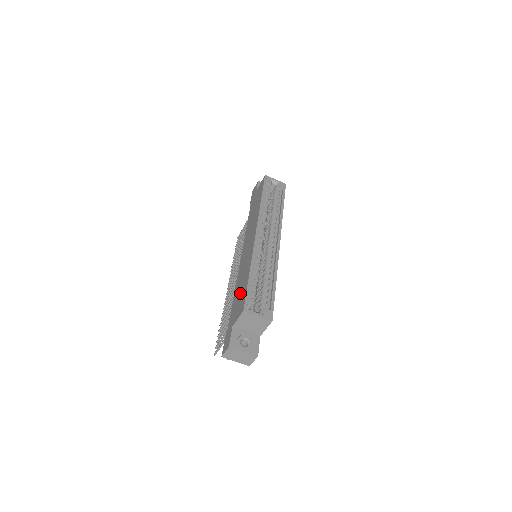
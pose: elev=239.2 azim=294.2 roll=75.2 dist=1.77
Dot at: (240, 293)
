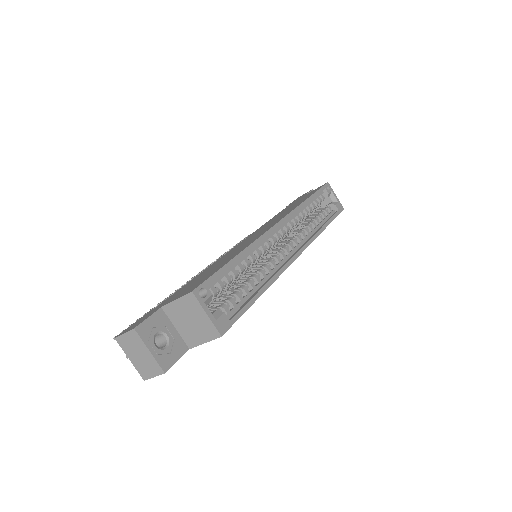
Dot at: (205, 274)
